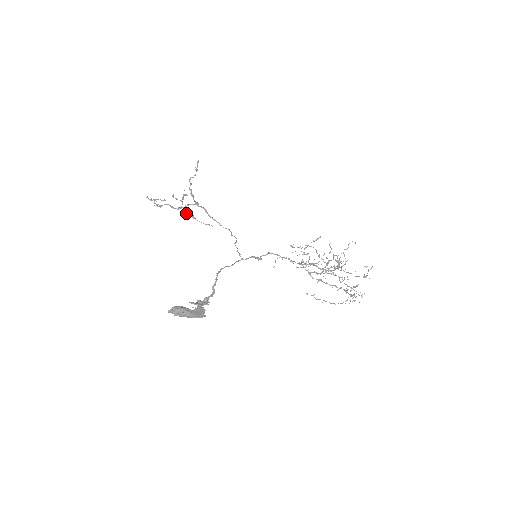
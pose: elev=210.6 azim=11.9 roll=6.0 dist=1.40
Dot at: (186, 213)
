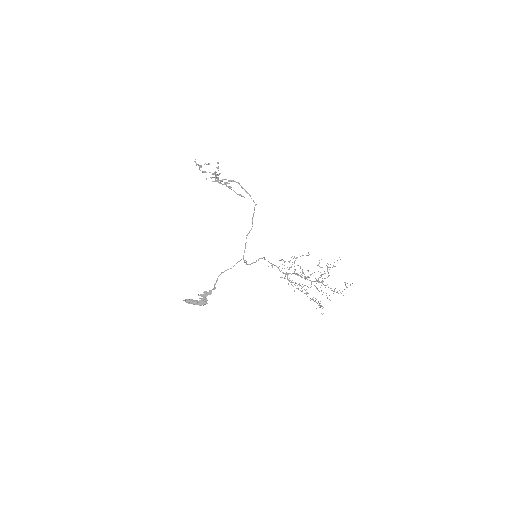
Dot at: occluded
